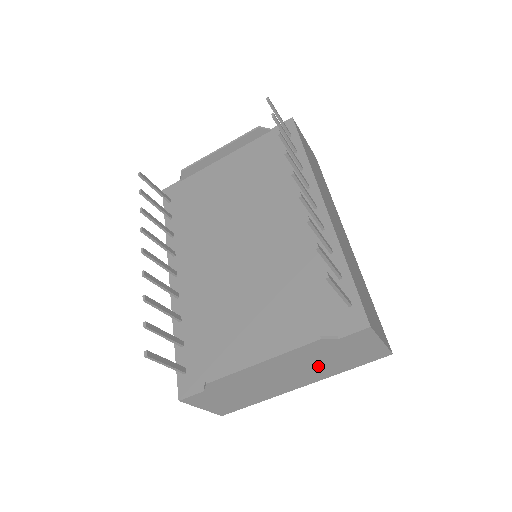
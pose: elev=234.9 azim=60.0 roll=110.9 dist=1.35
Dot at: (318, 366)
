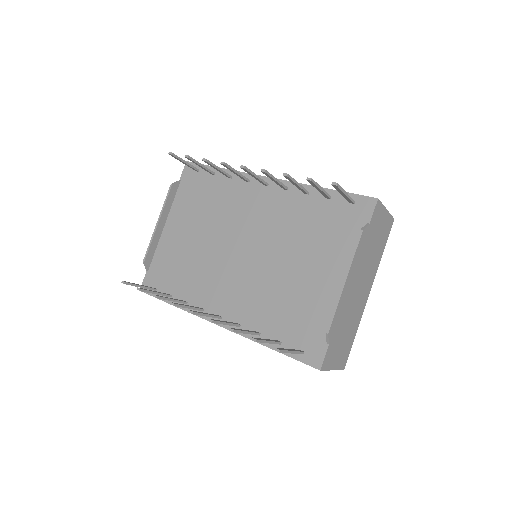
Dot at: (369, 262)
